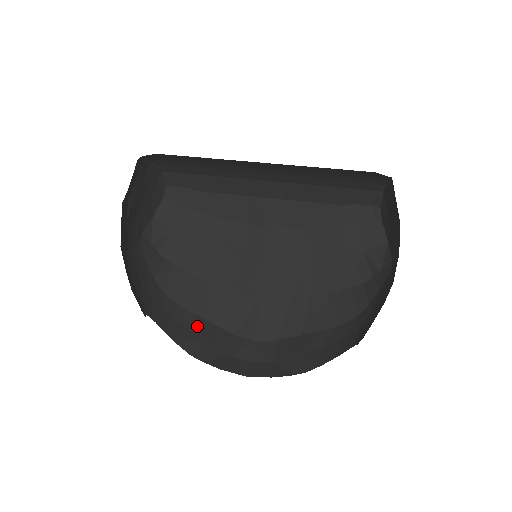
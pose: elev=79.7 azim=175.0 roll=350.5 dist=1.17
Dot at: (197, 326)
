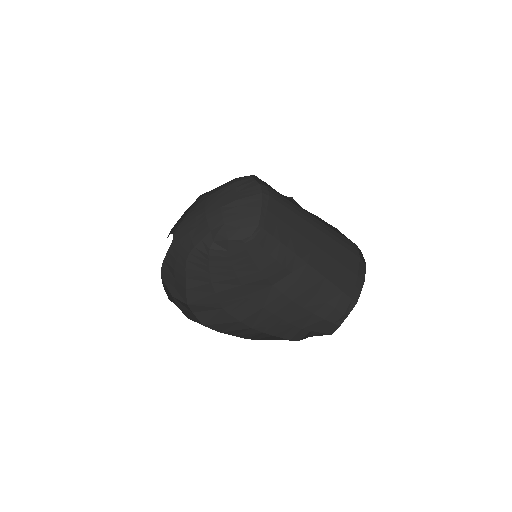
Dot at: (180, 277)
